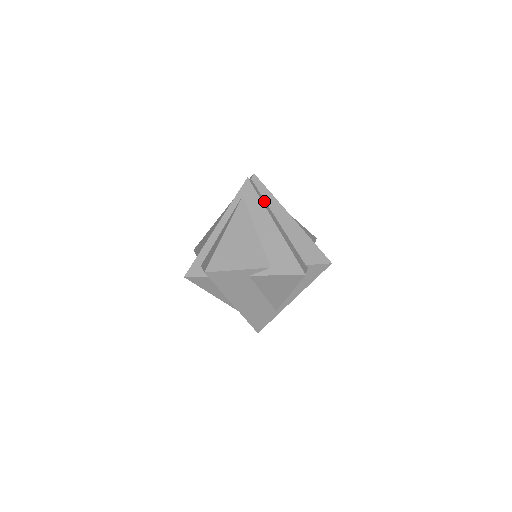
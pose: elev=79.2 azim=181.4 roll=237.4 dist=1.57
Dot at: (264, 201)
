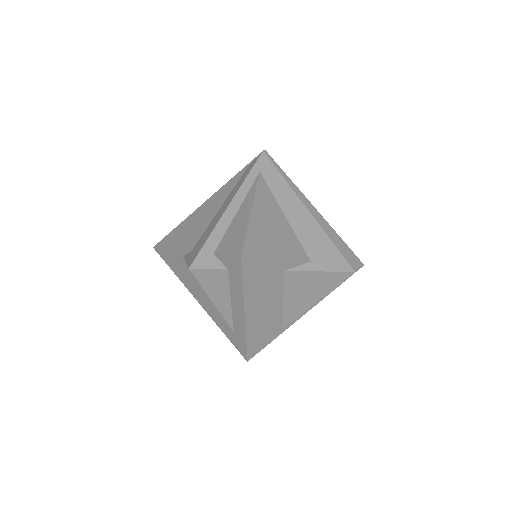
Dot at: occluded
